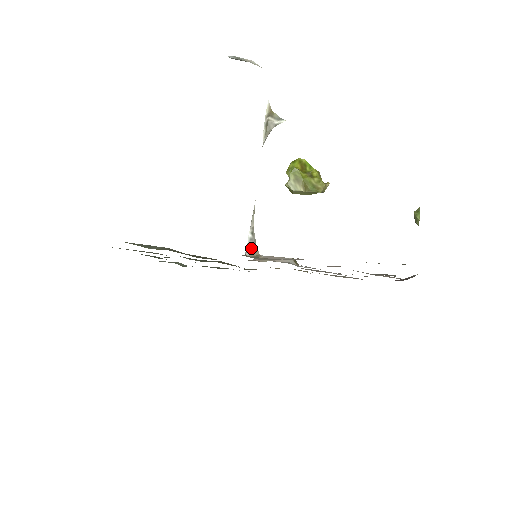
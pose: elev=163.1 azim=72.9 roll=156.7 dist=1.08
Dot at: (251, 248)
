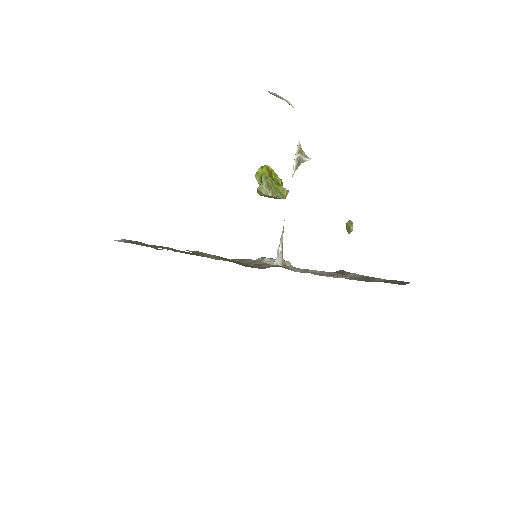
Dot at: (281, 259)
